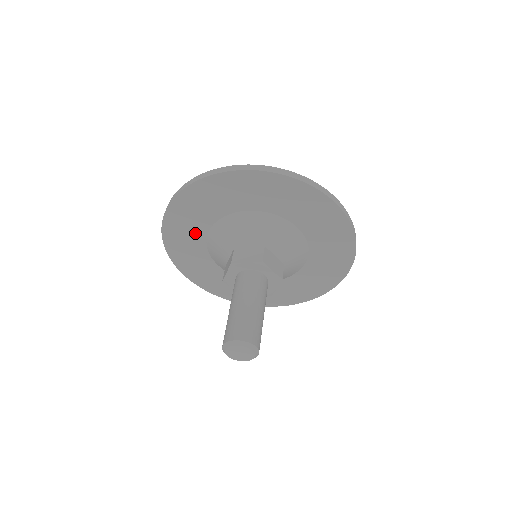
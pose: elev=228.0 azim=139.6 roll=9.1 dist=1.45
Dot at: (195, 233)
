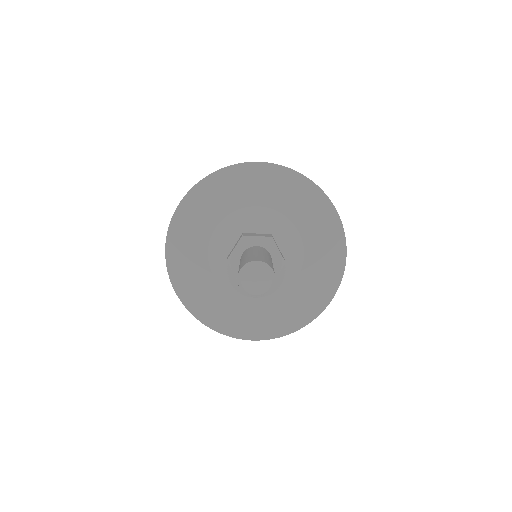
Dot at: (207, 286)
